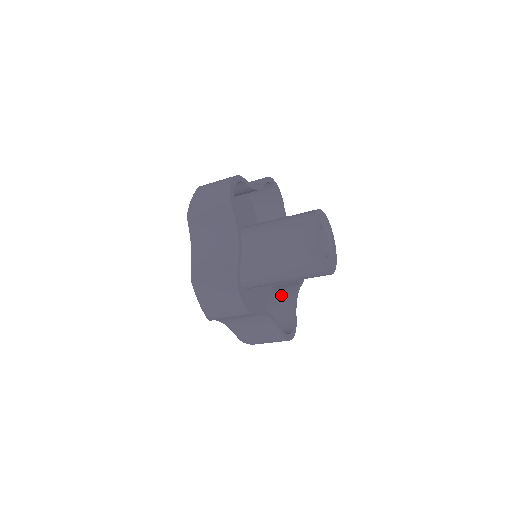
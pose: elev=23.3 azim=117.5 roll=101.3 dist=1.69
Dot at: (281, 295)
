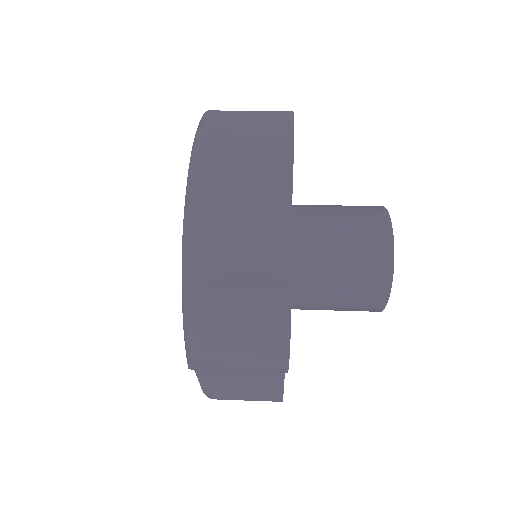
Dot at: occluded
